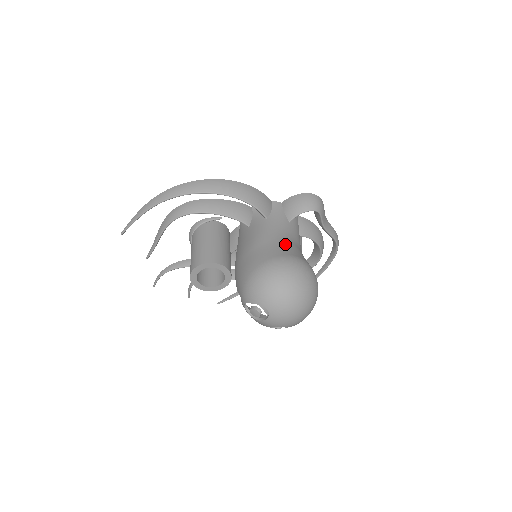
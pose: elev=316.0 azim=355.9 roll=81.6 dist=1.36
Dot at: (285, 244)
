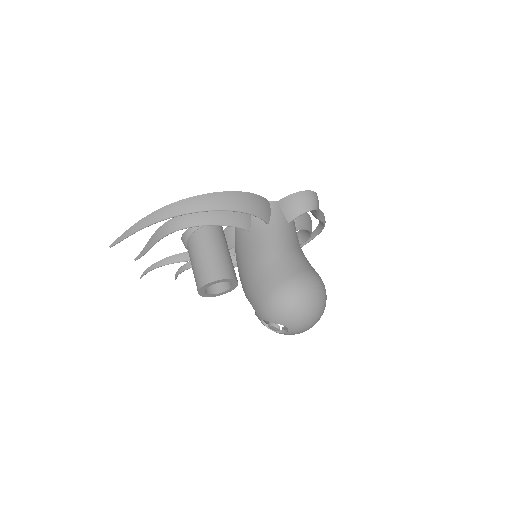
Dot at: (293, 256)
